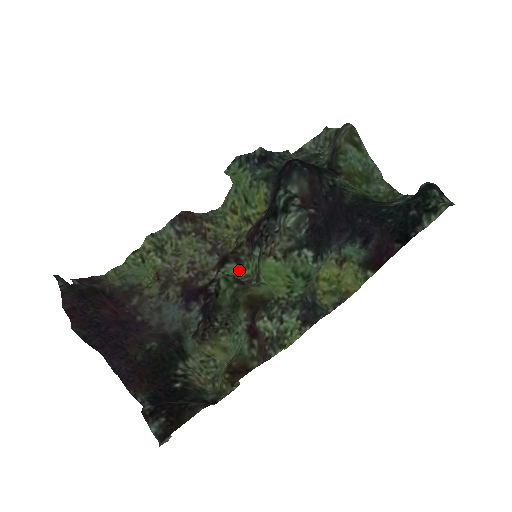
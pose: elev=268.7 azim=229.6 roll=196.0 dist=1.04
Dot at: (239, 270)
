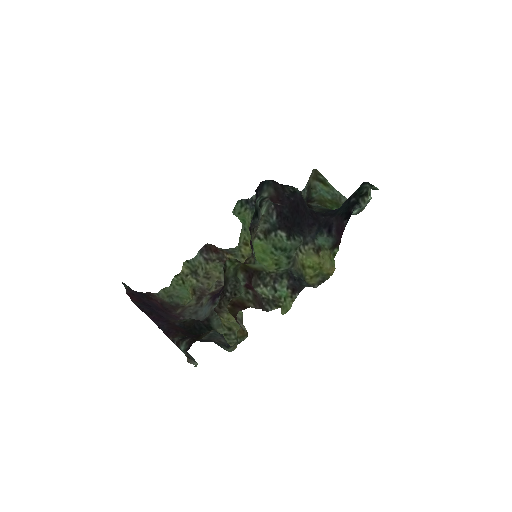
Dot at: occluded
